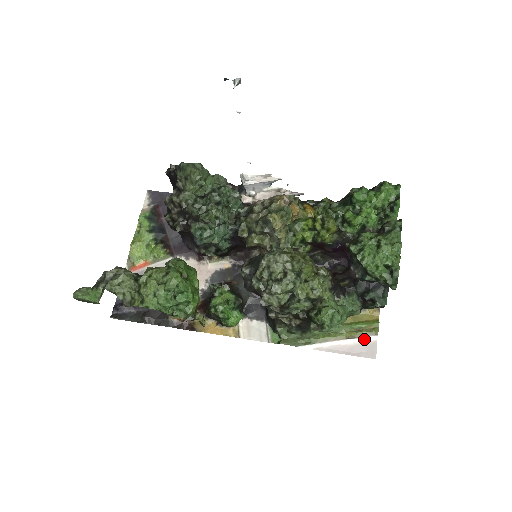
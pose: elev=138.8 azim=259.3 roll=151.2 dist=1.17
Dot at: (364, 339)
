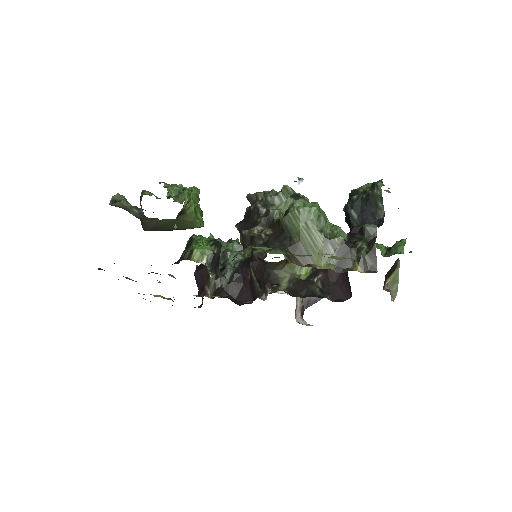
Dot at: occluded
